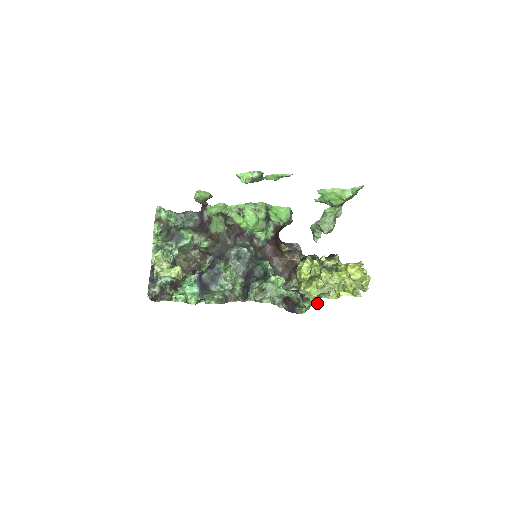
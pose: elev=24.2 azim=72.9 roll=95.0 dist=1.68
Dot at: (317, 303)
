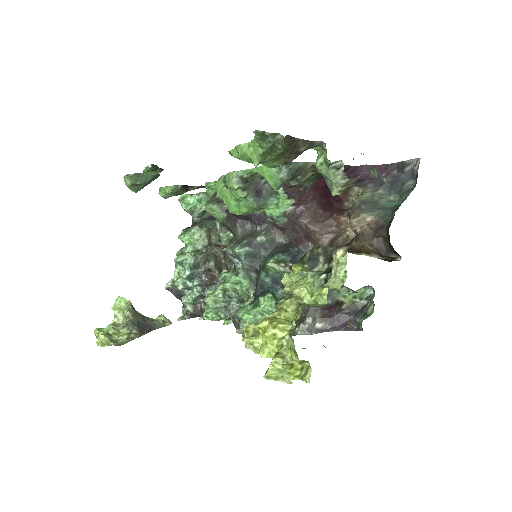
Dot at: occluded
